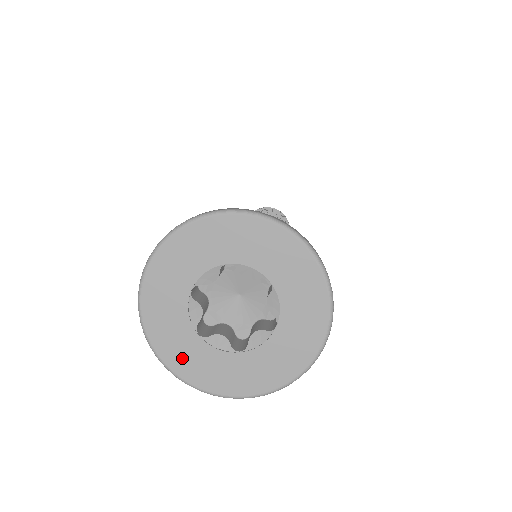
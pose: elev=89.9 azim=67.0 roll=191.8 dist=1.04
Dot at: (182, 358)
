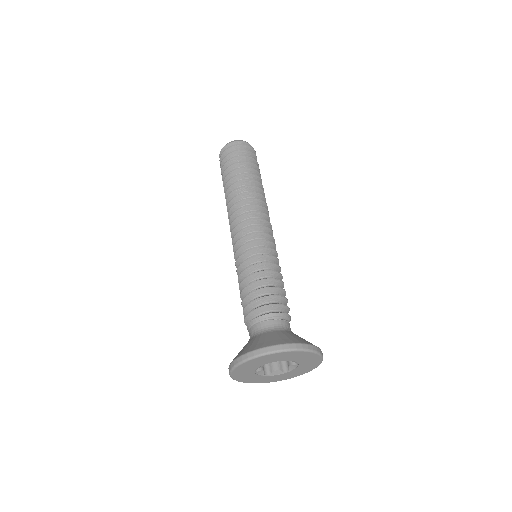
Dot at: (264, 381)
